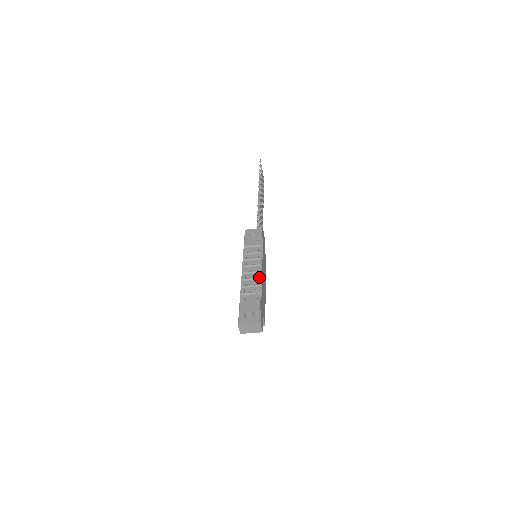
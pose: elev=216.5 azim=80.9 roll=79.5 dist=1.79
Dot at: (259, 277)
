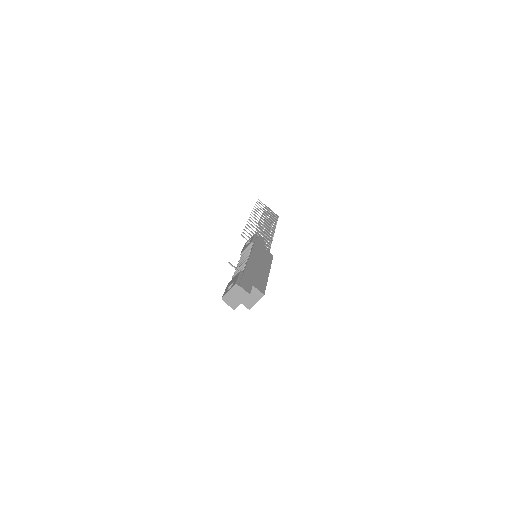
Dot at: (245, 260)
